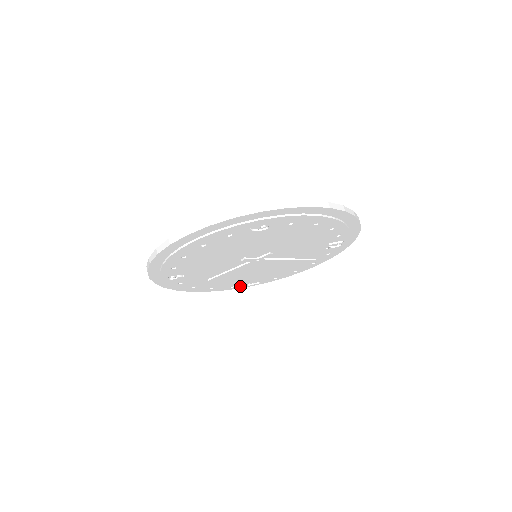
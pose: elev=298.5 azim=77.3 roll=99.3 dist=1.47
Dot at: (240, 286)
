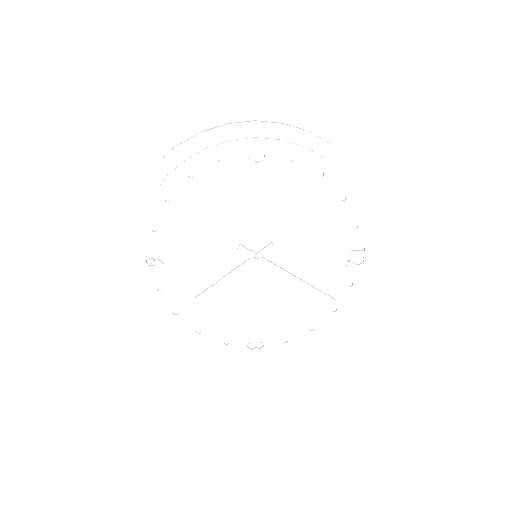
Dot at: (238, 351)
